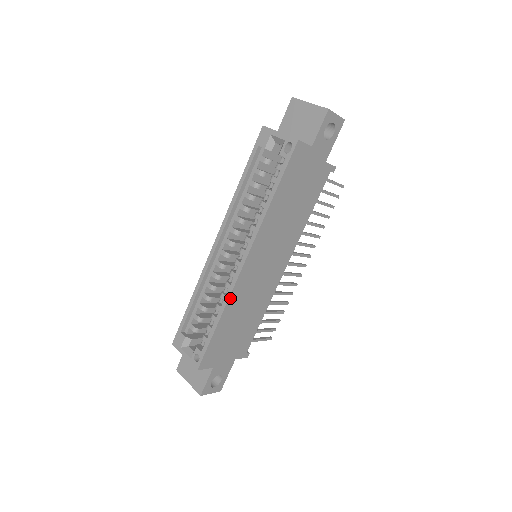
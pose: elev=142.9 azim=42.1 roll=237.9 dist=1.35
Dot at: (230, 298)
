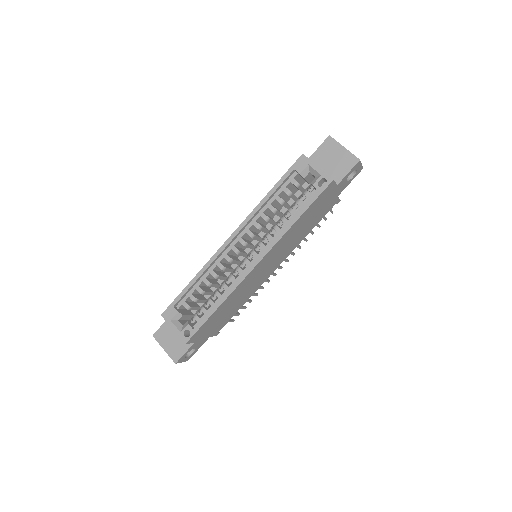
Dot at: (234, 291)
